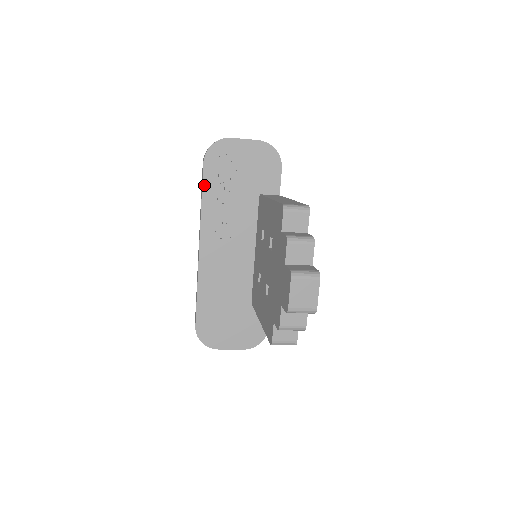
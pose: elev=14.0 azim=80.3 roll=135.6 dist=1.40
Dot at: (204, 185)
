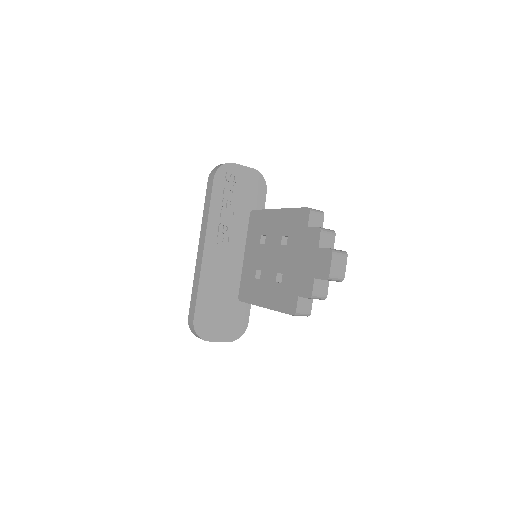
Dot at: (212, 197)
